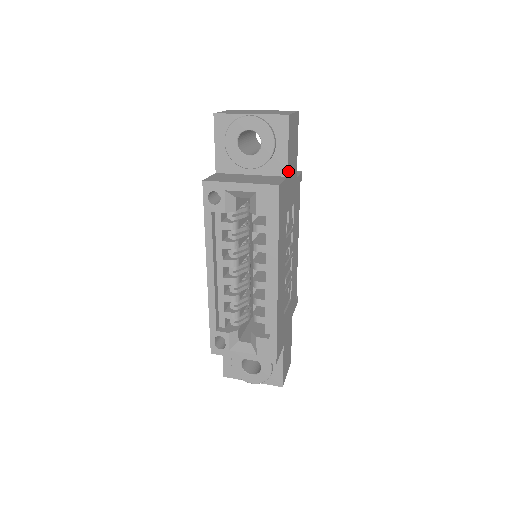
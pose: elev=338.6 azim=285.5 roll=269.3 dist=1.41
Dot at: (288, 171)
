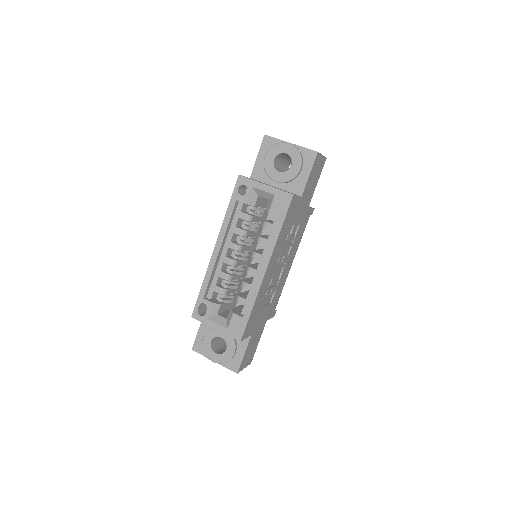
Dot at: (303, 193)
